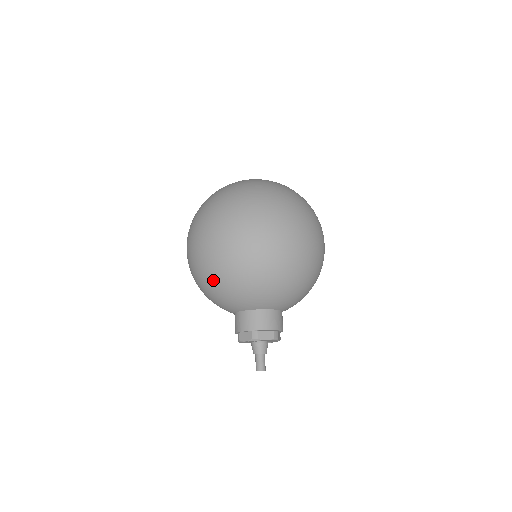
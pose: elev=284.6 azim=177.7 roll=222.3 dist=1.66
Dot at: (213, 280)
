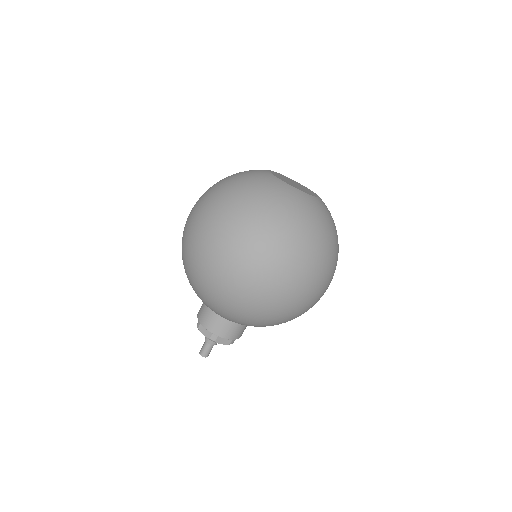
Dot at: (200, 287)
